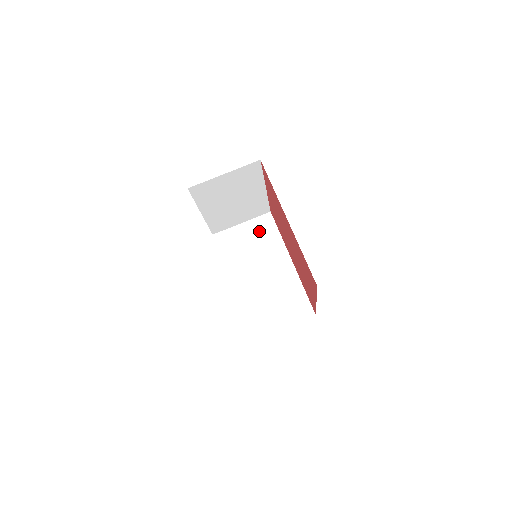
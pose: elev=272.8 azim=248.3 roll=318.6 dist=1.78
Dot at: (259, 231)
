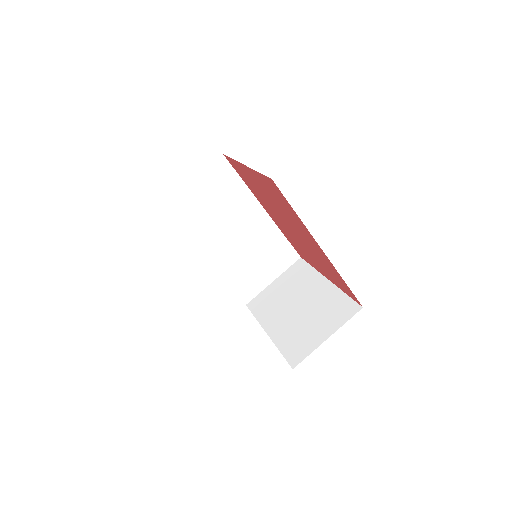
Dot at: (216, 185)
